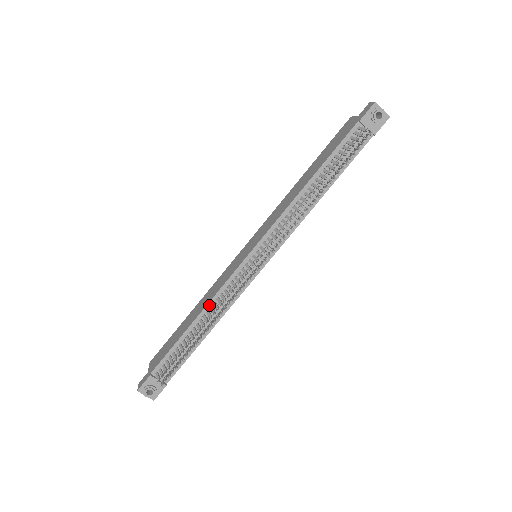
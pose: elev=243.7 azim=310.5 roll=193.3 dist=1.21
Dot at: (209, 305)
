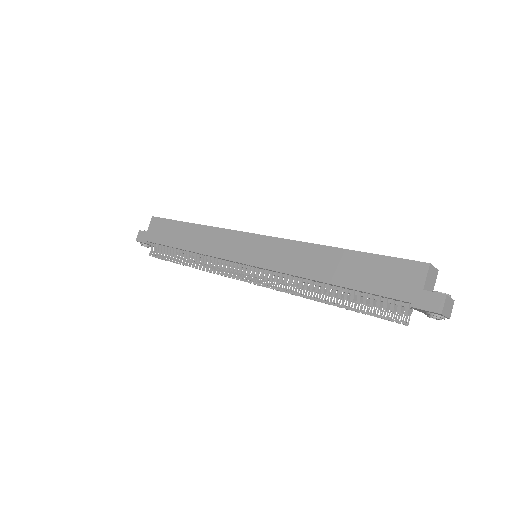
Dot at: (201, 254)
